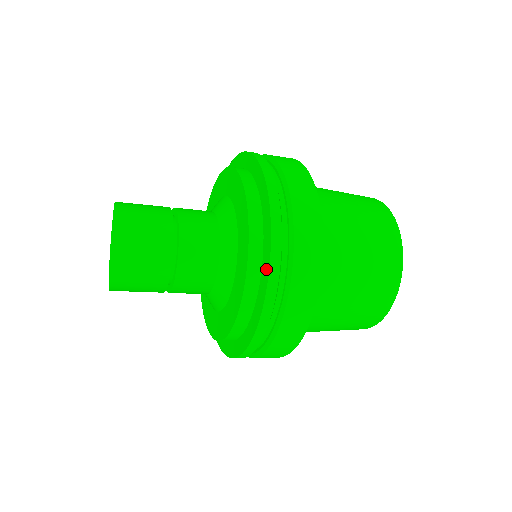
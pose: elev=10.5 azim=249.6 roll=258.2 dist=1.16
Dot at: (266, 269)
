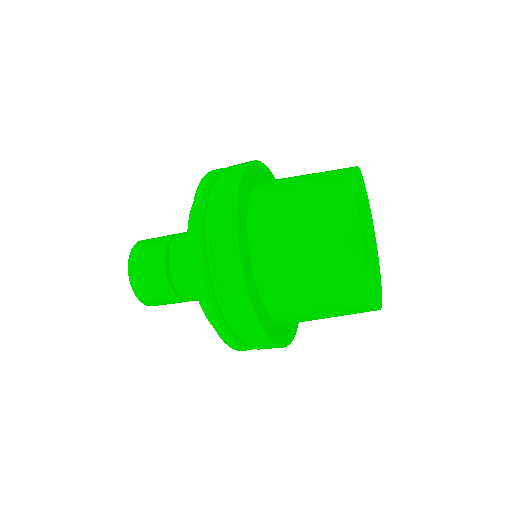
Dot at: (193, 237)
